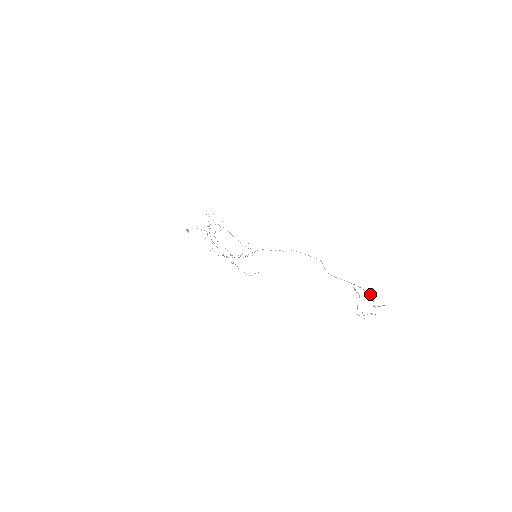
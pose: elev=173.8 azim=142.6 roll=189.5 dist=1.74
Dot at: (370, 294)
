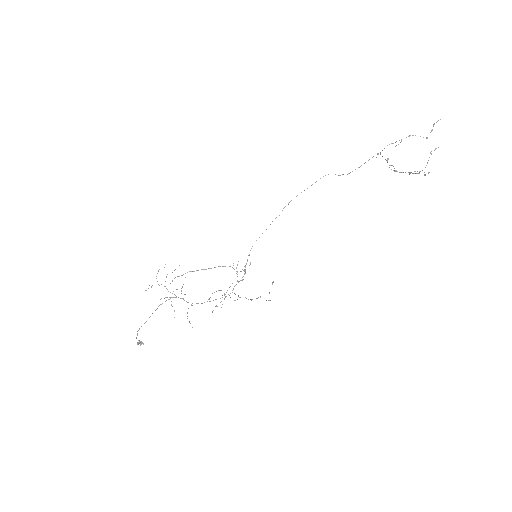
Dot at: (409, 135)
